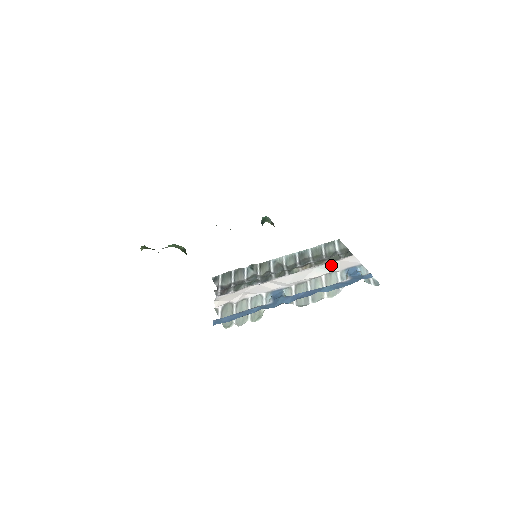
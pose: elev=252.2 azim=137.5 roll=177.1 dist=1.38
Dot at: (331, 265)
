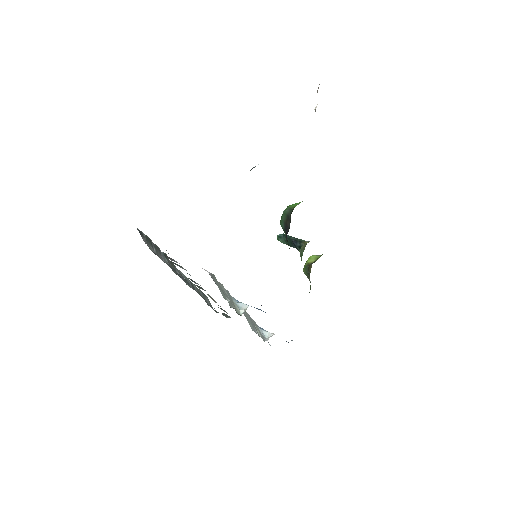
Dot at: occluded
